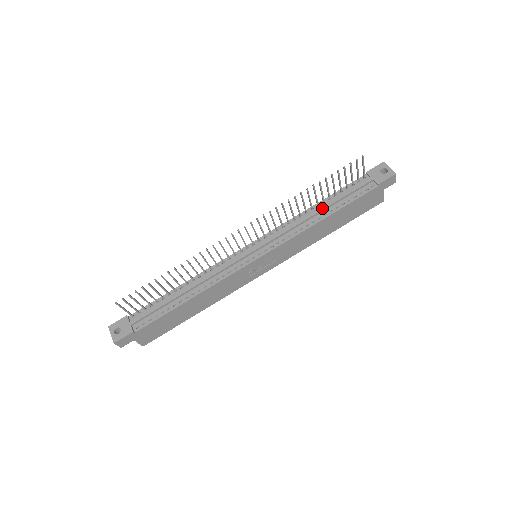
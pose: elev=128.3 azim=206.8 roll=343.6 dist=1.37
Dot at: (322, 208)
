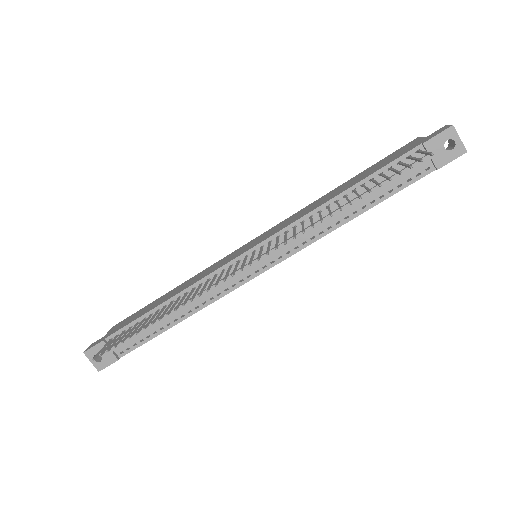
Dot at: (352, 204)
